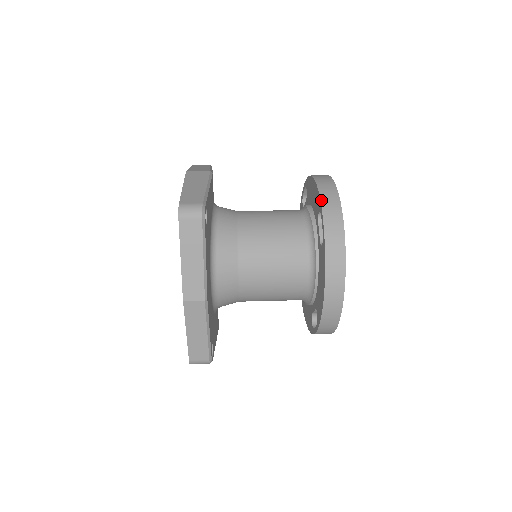
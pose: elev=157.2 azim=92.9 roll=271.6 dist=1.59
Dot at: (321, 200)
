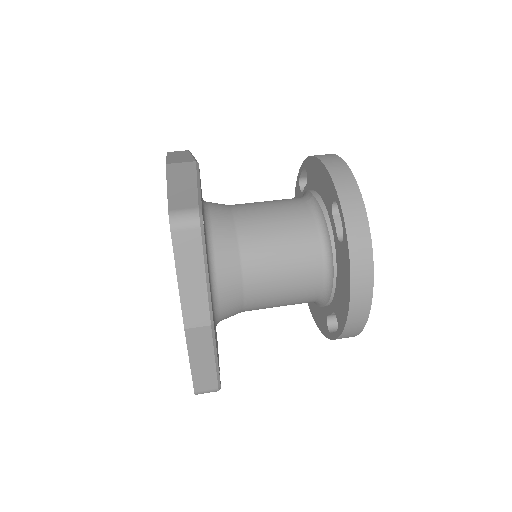
Dot at: (336, 187)
